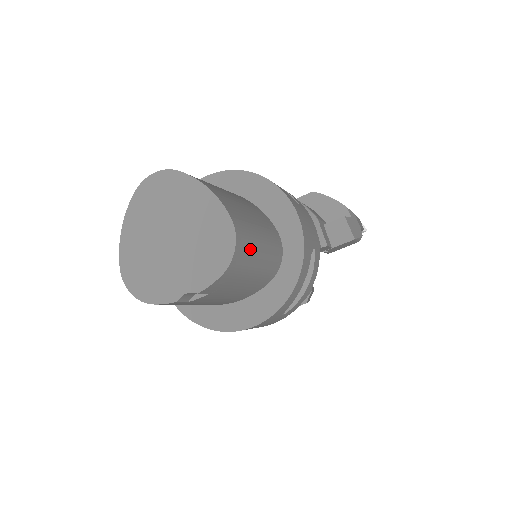
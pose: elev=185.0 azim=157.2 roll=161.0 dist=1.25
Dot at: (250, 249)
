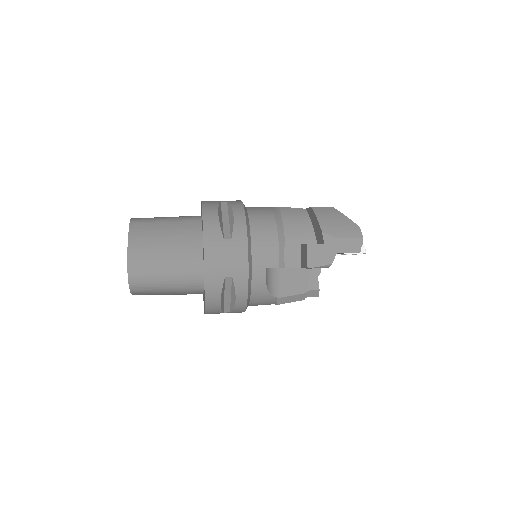
Dot at: (149, 280)
